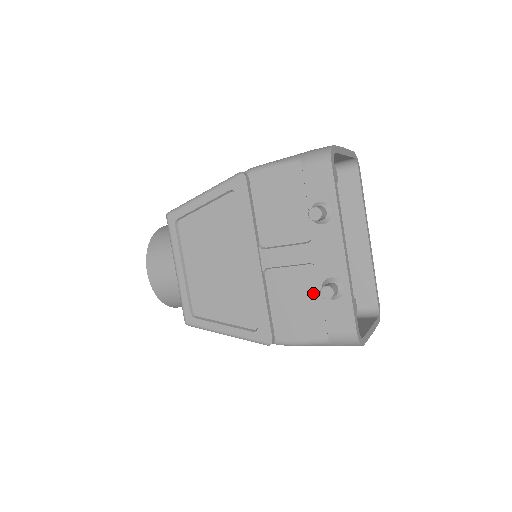
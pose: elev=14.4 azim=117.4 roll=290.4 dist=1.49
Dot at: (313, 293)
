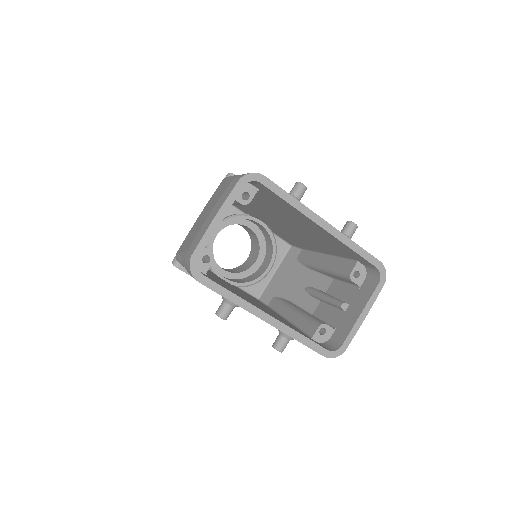
Dot at: occluded
